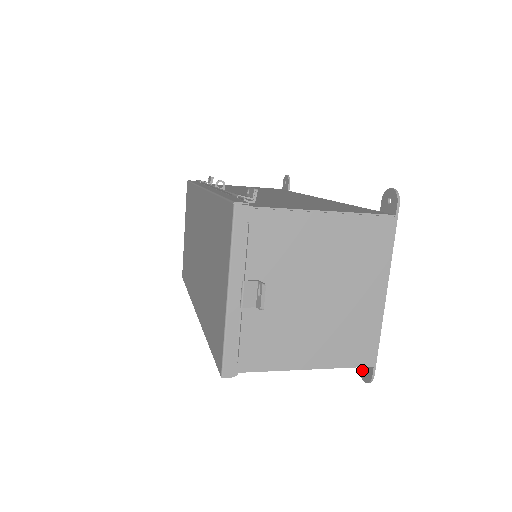
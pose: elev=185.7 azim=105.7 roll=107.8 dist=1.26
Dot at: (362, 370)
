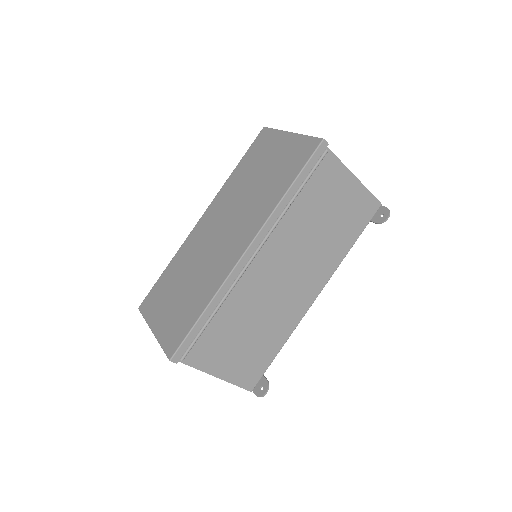
Dot at: (380, 219)
